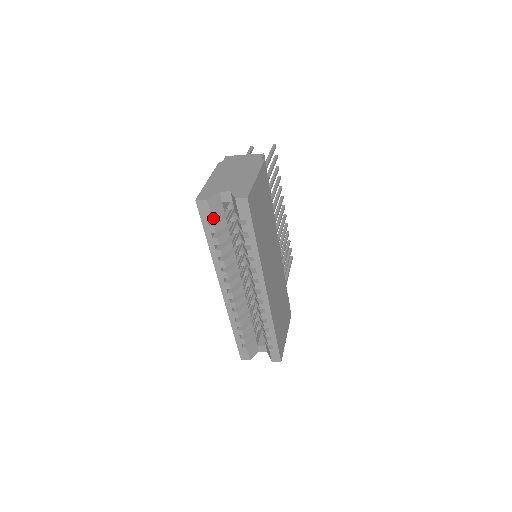
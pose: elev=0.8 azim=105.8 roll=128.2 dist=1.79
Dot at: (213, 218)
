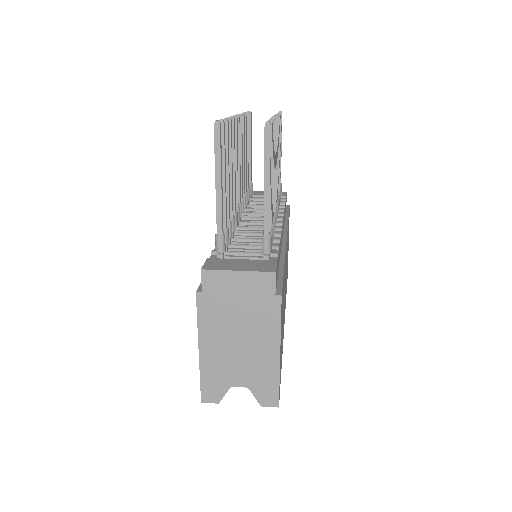
Dot at: occluded
